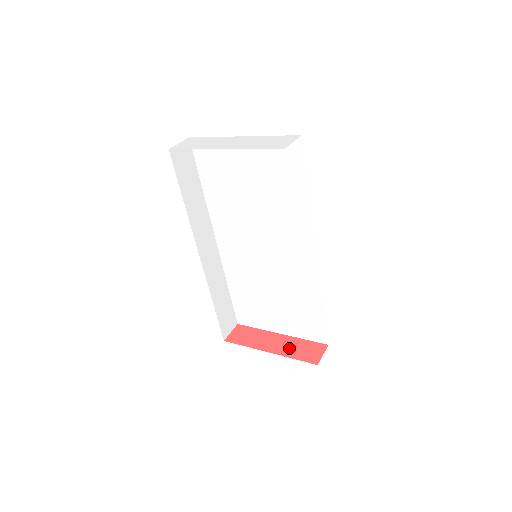
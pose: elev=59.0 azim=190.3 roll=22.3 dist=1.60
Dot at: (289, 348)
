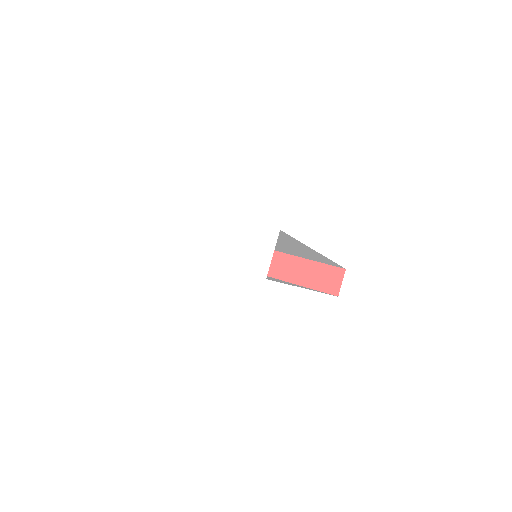
Dot at: (308, 276)
